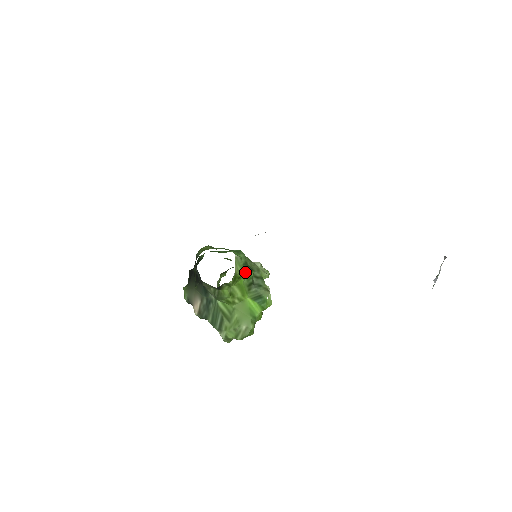
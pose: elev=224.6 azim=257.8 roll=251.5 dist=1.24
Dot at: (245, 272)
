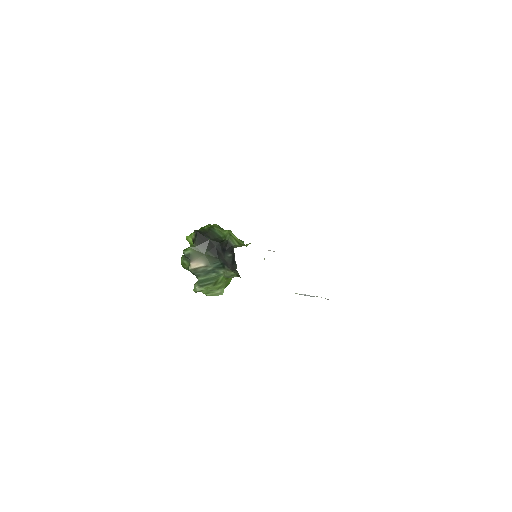
Dot at: occluded
